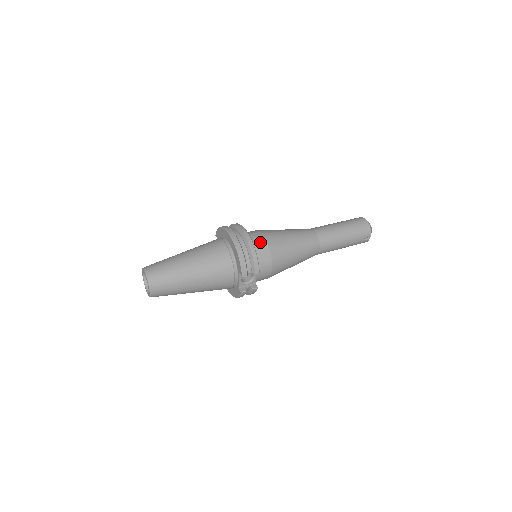
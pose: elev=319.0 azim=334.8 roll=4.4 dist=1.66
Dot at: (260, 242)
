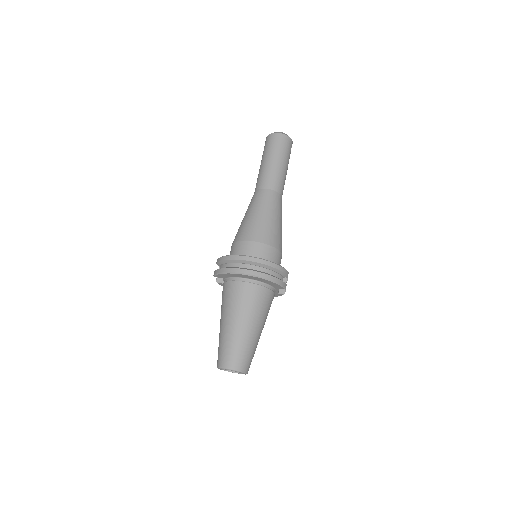
Dot at: (264, 250)
